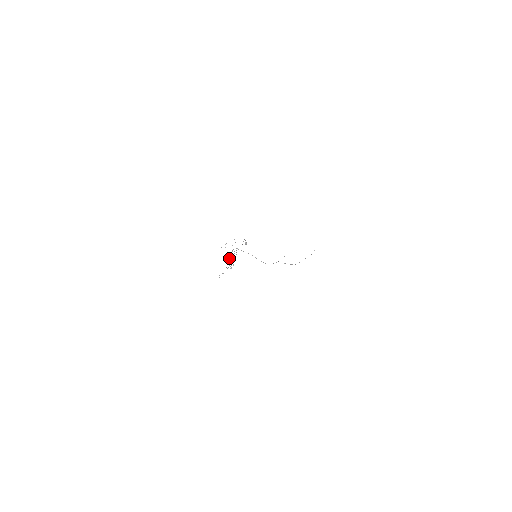
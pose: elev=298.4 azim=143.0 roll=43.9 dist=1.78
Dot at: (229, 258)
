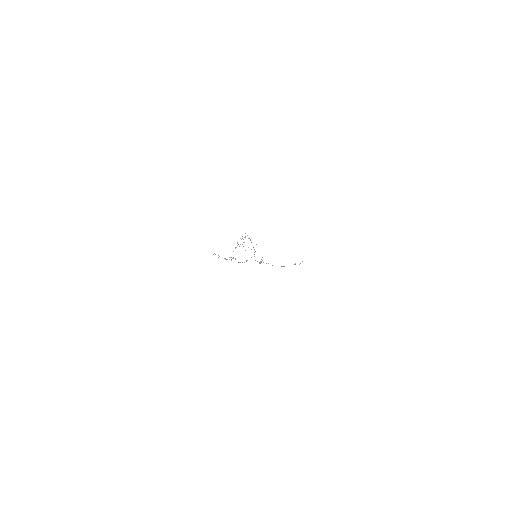
Dot at: occluded
